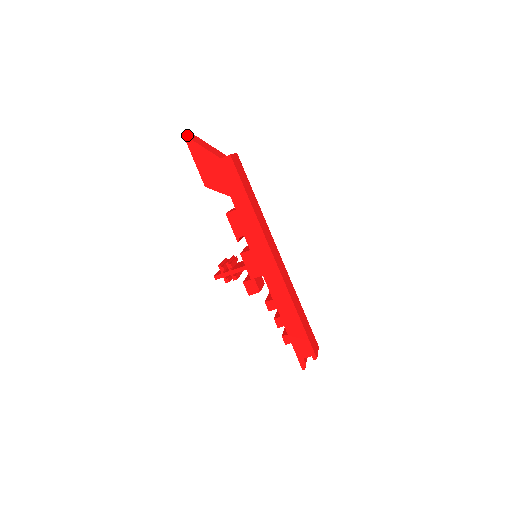
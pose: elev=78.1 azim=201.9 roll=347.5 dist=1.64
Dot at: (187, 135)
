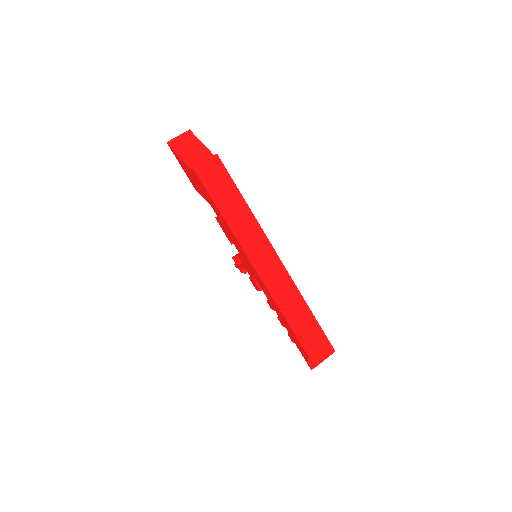
Dot at: (173, 141)
